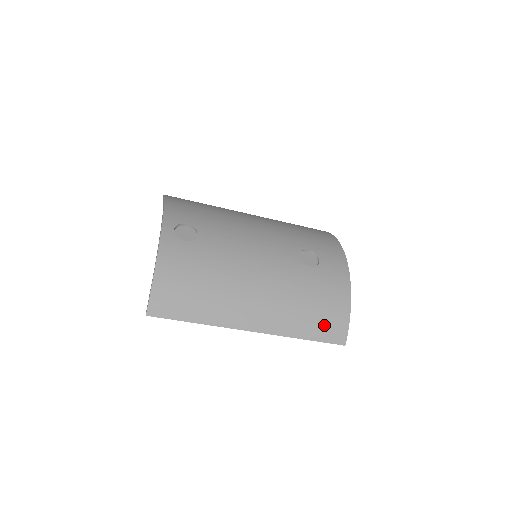
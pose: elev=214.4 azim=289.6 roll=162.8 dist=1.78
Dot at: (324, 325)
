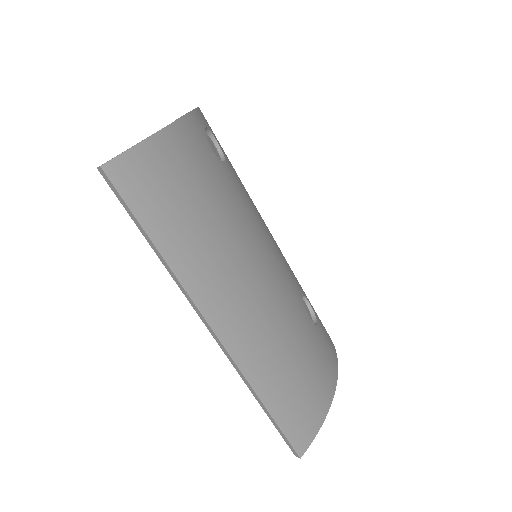
Dot at: (296, 405)
